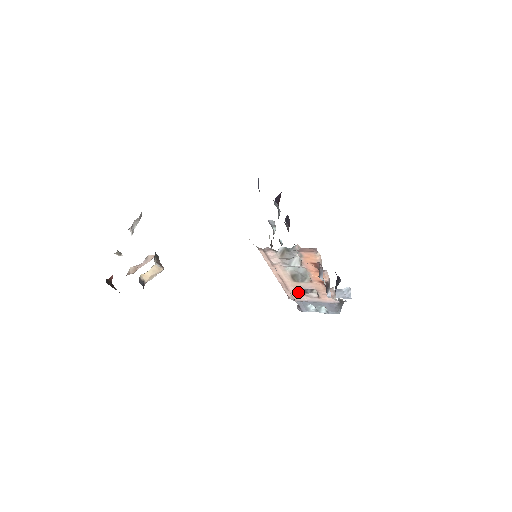
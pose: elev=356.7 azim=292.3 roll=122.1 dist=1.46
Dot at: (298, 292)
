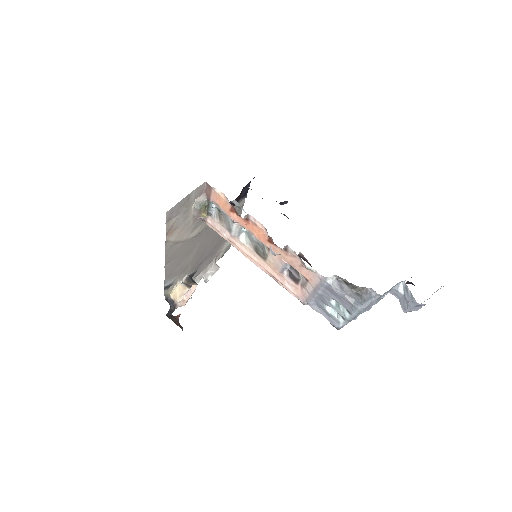
Dot at: (291, 282)
